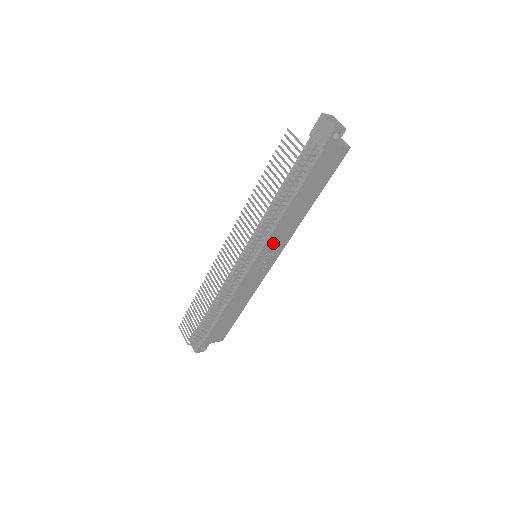
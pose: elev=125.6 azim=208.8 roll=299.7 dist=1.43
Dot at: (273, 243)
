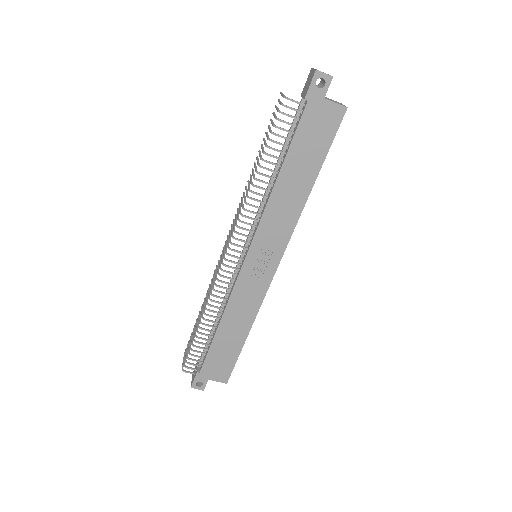
Dot at: (268, 233)
